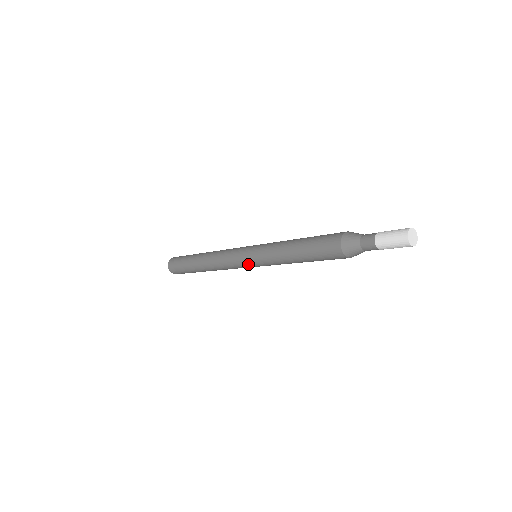
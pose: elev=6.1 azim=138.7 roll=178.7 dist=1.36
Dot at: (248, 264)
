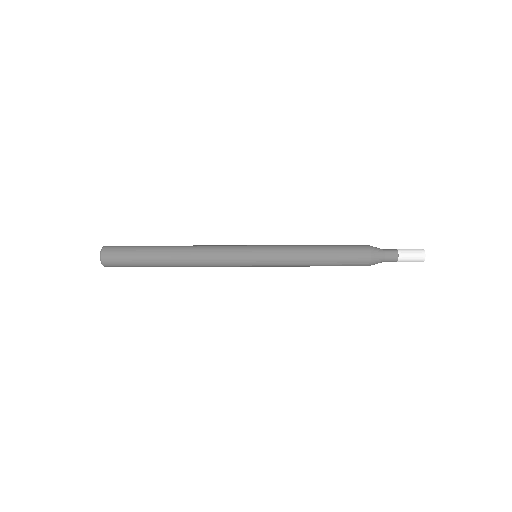
Dot at: (252, 266)
